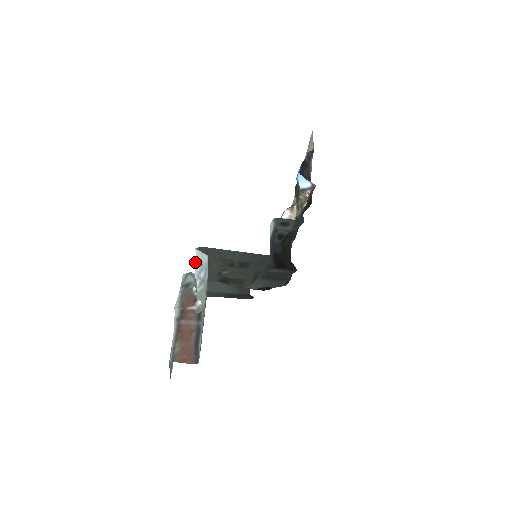
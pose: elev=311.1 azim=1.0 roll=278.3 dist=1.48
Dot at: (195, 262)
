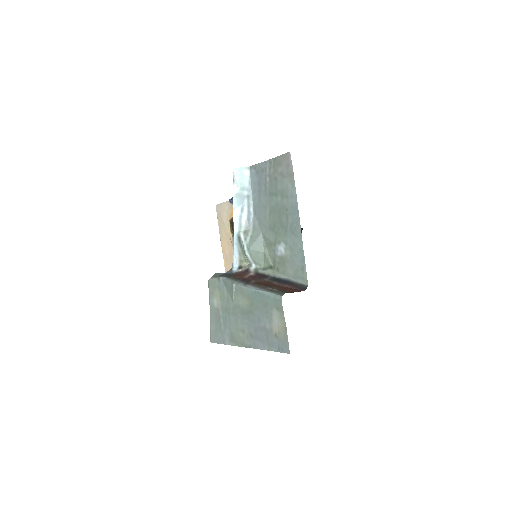
Dot at: (233, 201)
